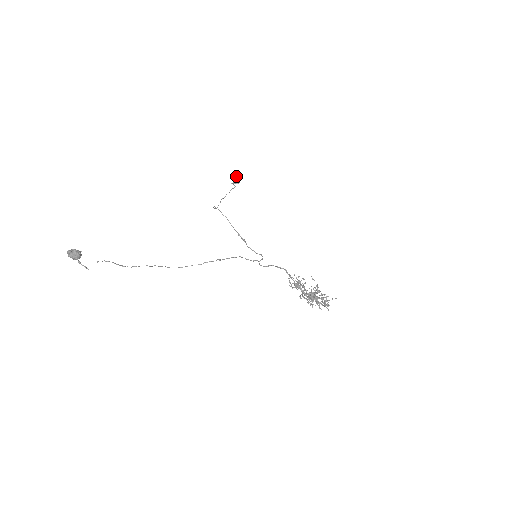
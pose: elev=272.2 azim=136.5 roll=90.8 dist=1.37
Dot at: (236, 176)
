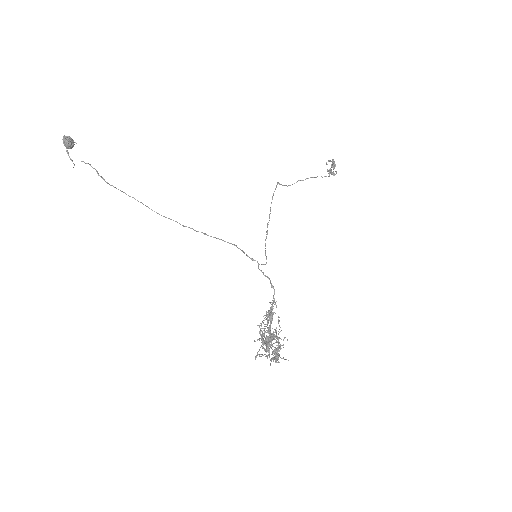
Dot at: (333, 165)
